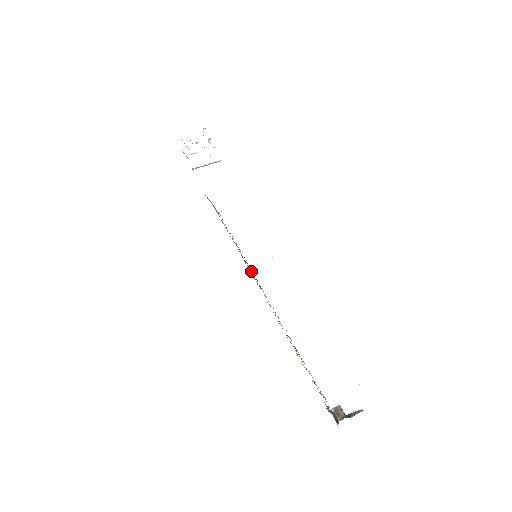
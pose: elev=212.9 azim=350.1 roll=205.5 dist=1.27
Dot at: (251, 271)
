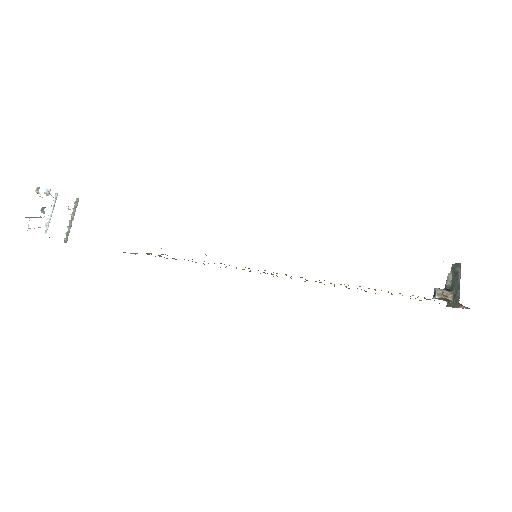
Dot at: occluded
